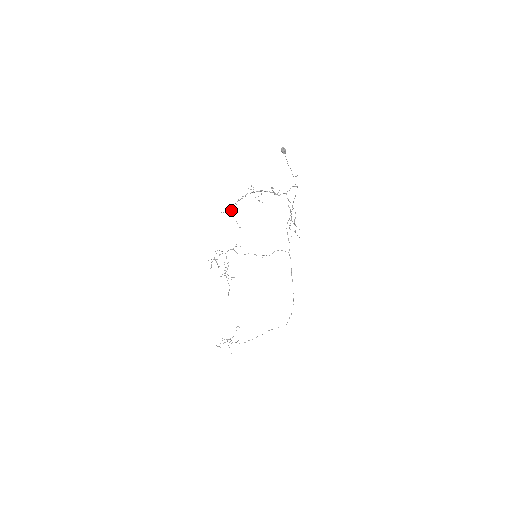
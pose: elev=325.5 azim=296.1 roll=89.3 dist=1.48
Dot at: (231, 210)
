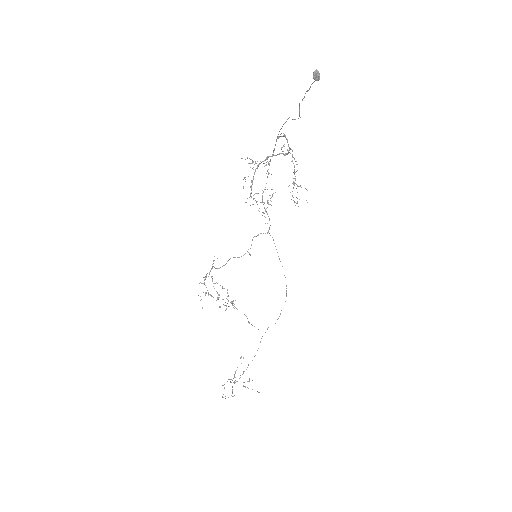
Dot at: (253, 204)
